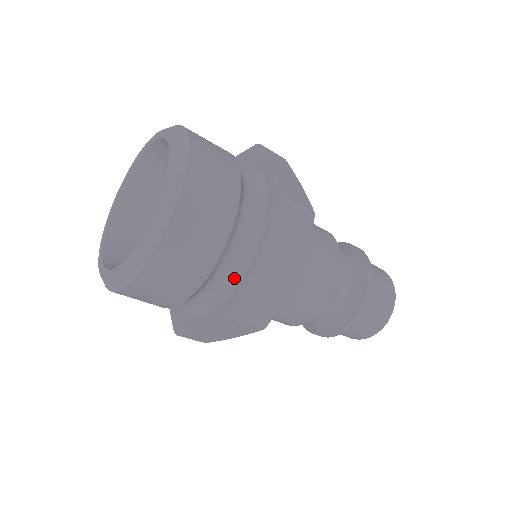
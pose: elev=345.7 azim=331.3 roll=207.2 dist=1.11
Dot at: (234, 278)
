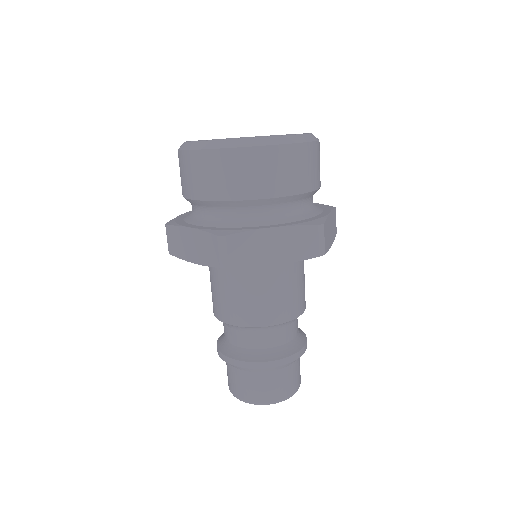
Dot at: (310, 213)
